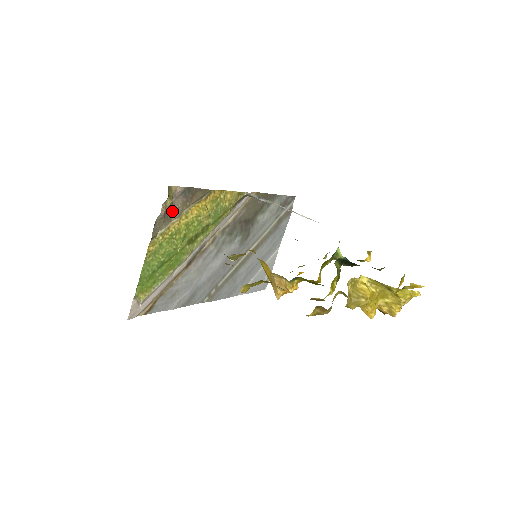
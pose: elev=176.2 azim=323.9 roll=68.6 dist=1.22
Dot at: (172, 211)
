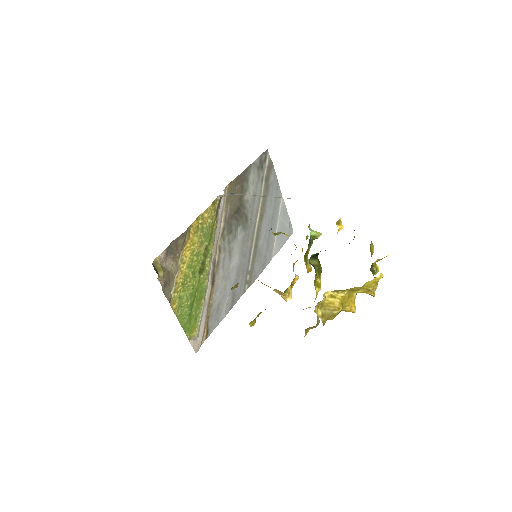
Dot at: (169, 272)
